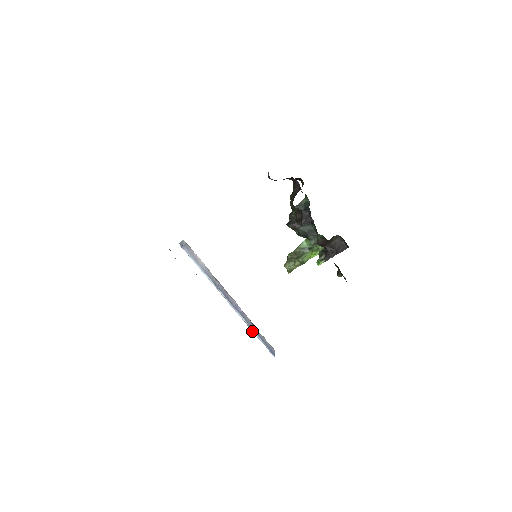
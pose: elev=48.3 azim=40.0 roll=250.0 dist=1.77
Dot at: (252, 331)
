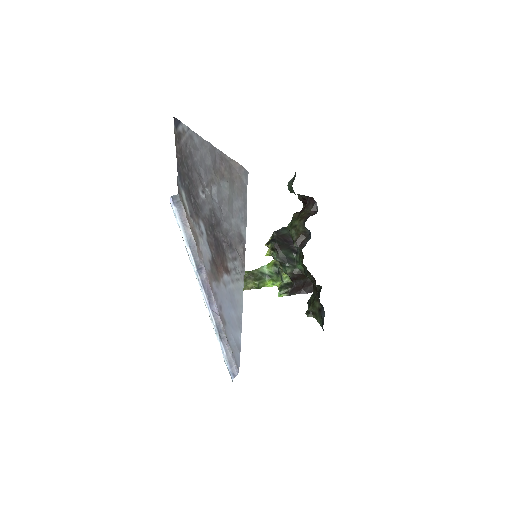
Dot at: (218, 339)
